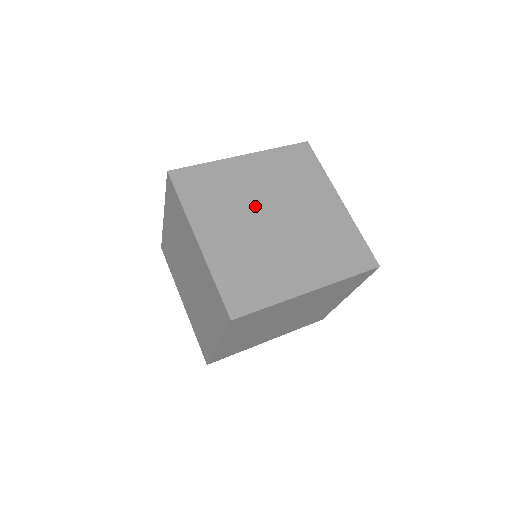
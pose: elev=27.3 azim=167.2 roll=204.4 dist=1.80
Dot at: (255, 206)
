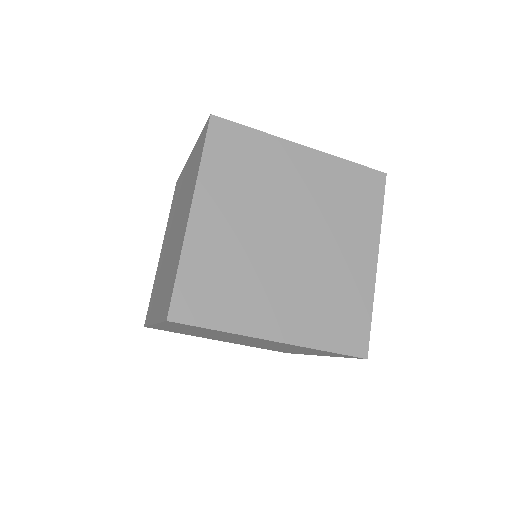
Dot at: (279, 211)
